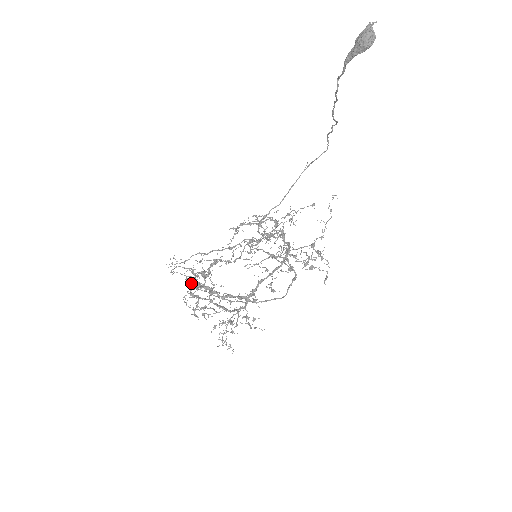
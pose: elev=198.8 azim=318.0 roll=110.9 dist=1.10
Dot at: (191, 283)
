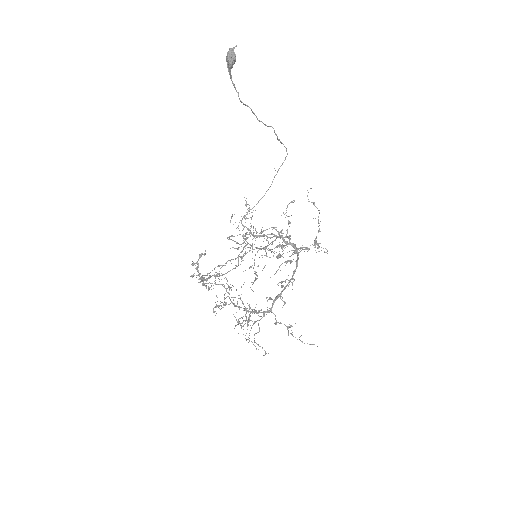
Dot at: occluded
